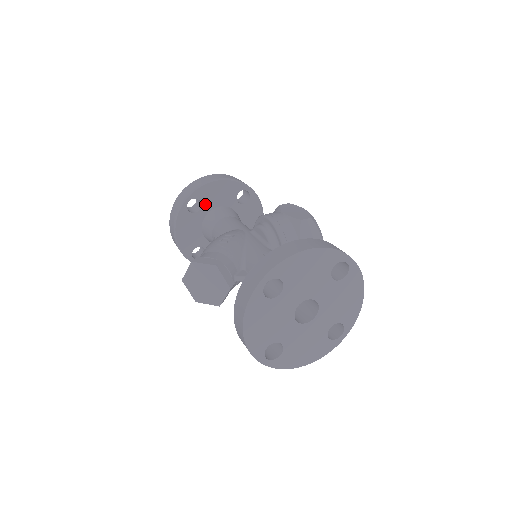
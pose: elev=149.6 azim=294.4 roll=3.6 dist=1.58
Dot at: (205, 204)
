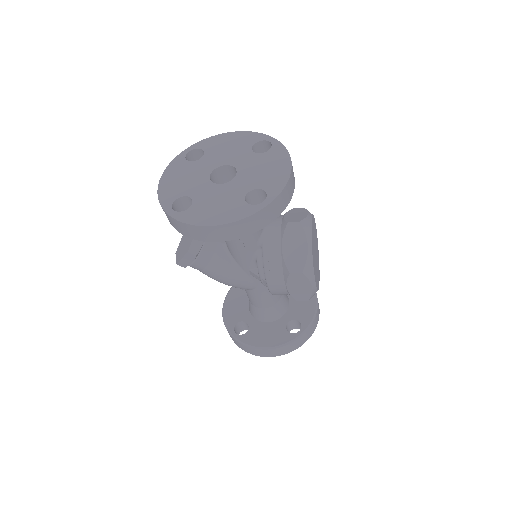
Dot at: occluded
